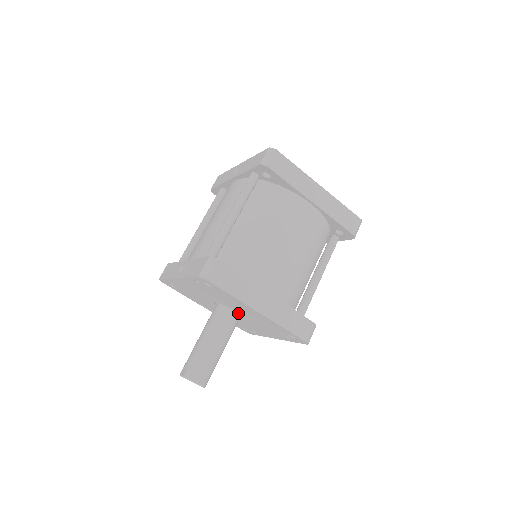
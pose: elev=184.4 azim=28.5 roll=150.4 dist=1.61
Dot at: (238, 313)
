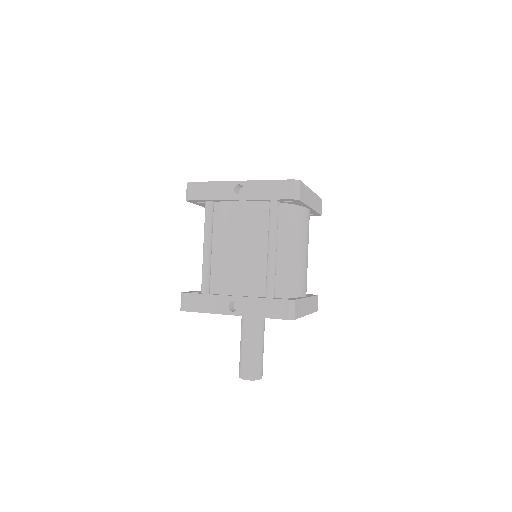
Dot at: occluded
